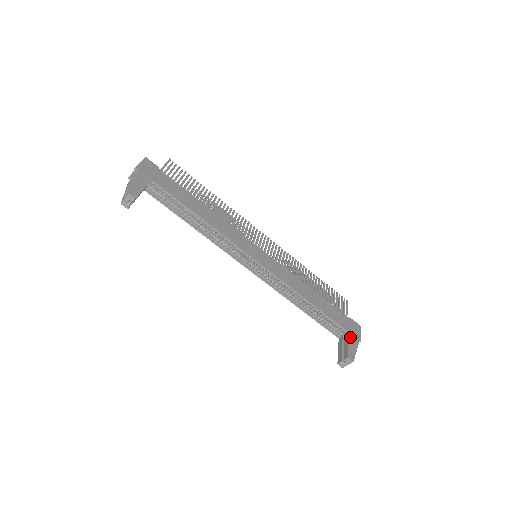
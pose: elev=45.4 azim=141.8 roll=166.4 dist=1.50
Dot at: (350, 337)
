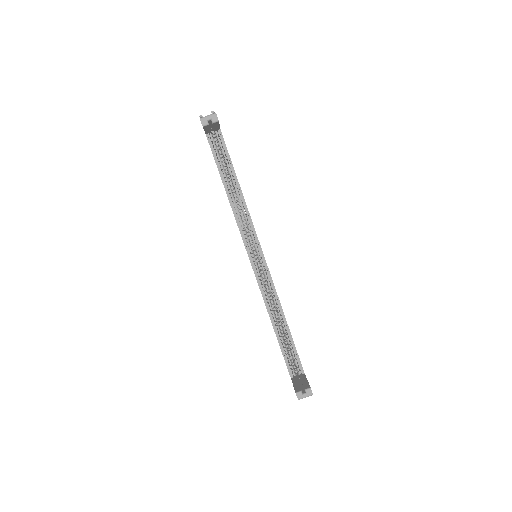
Dot at: occluded
